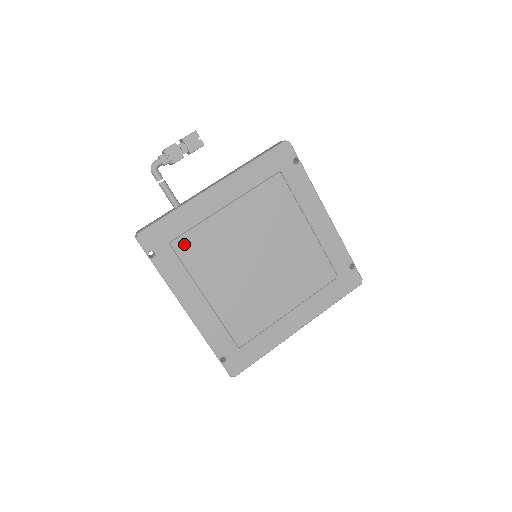
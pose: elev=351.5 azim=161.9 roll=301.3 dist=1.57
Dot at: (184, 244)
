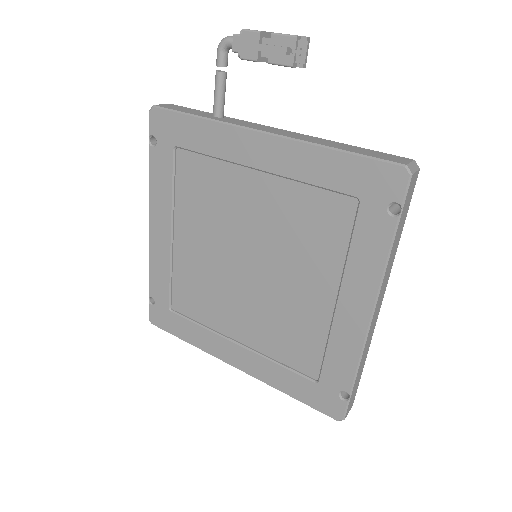
Dot at: (189, 163)
